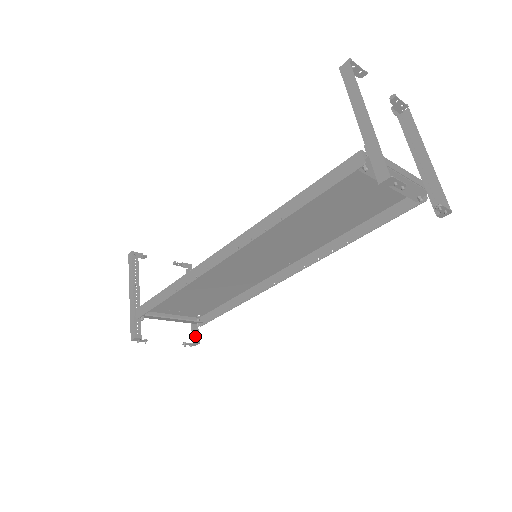
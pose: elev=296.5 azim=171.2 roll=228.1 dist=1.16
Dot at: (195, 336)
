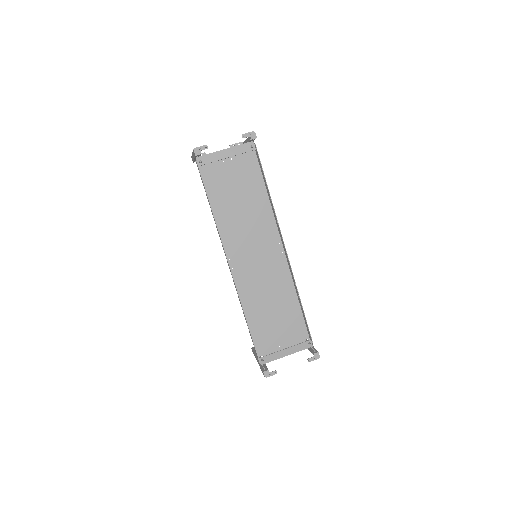
Dot at: (313, 351)
